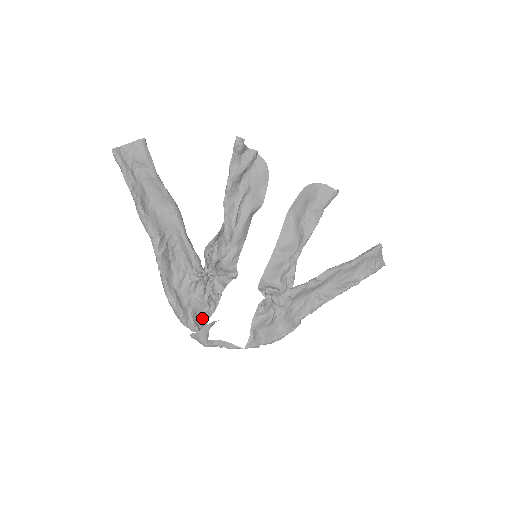
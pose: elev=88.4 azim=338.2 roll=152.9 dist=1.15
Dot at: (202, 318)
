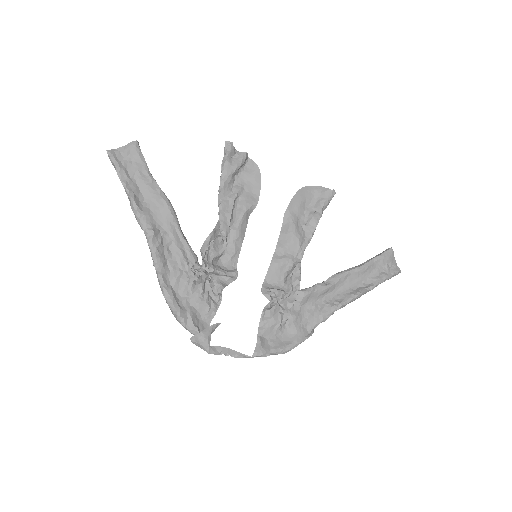
Dot at: (203, 321)
